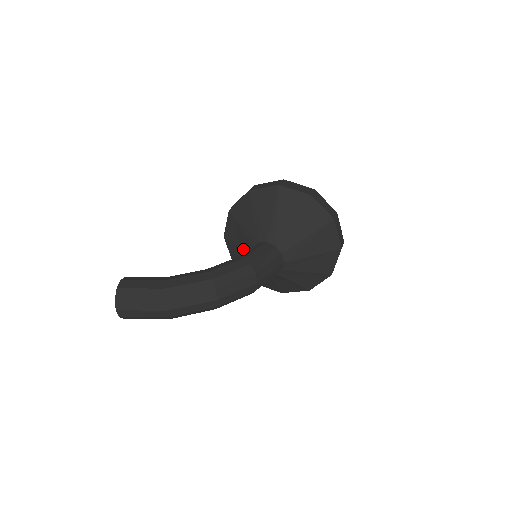
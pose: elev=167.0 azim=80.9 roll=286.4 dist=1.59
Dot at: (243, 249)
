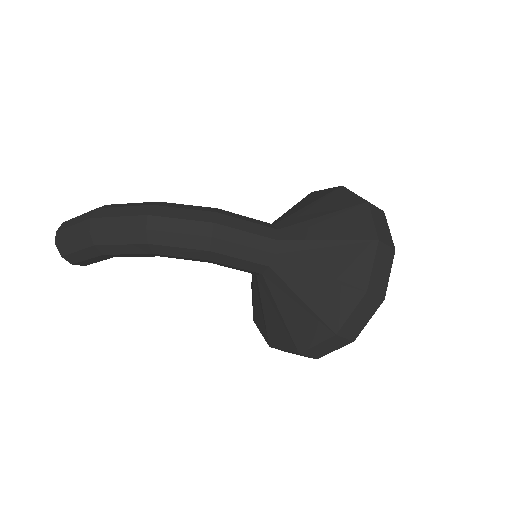
Dot at: occluded
